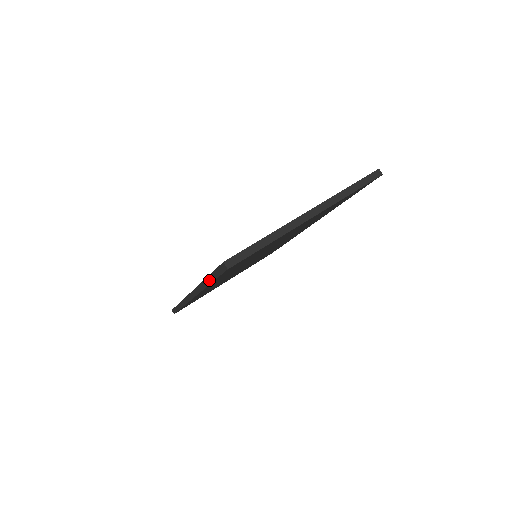
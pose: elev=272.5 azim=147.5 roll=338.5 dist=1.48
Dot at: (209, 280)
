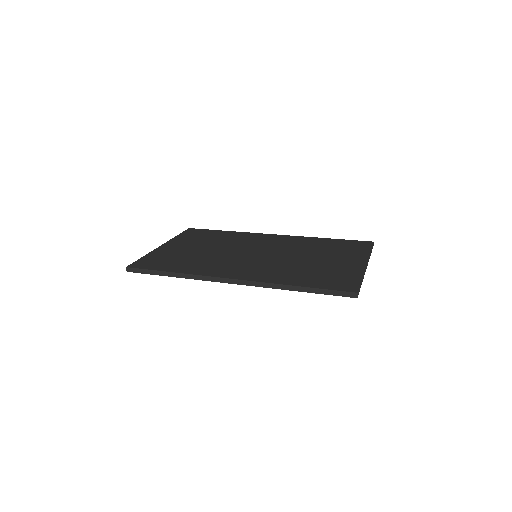
Dot at: (305, 290)
